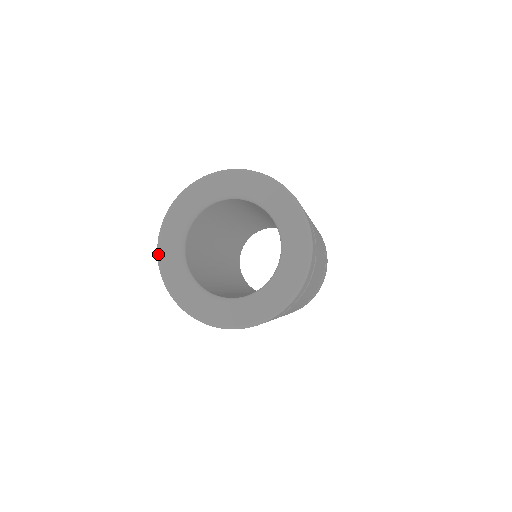
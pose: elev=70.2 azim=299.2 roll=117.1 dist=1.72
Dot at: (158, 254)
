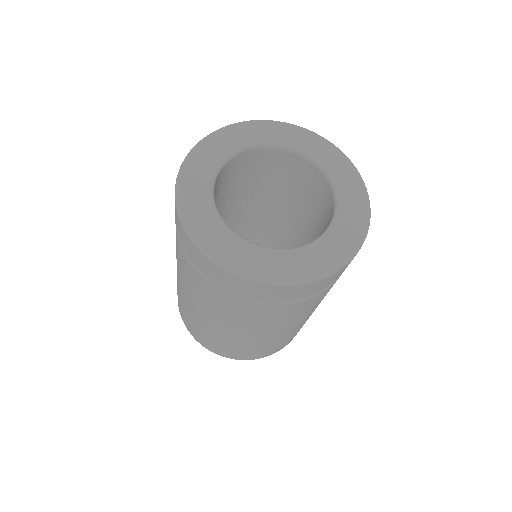
Dot at: (179, 204)
